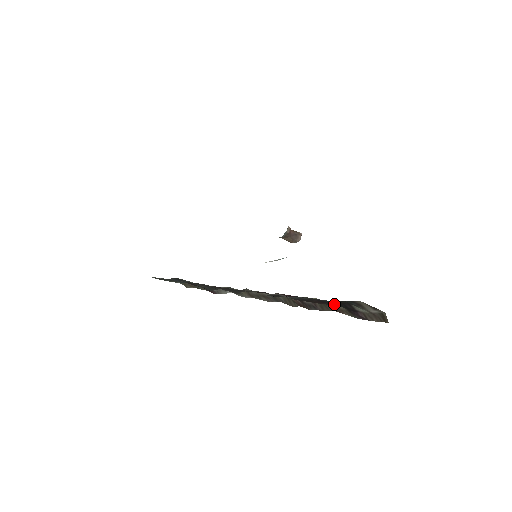
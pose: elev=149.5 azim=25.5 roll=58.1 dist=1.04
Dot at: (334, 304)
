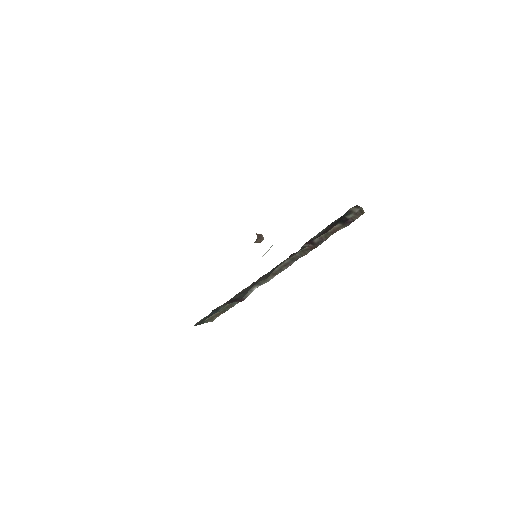
Dot at: (338, 223)
